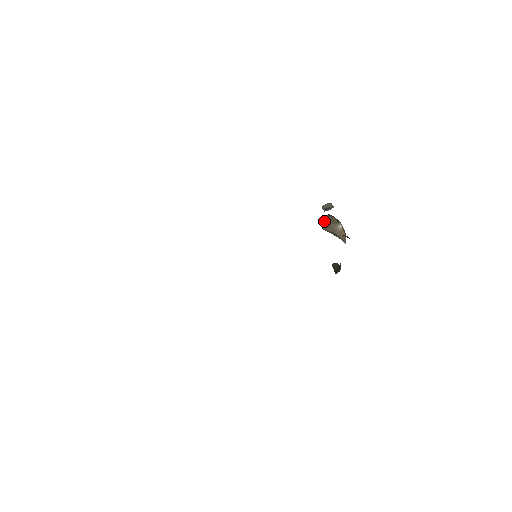
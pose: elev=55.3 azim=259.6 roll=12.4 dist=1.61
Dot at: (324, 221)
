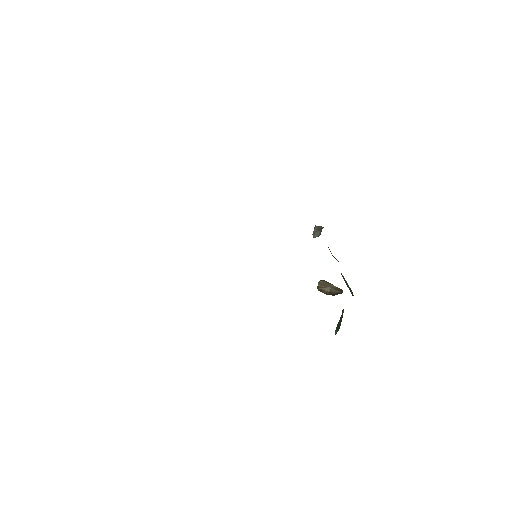
Dot at: occluded
